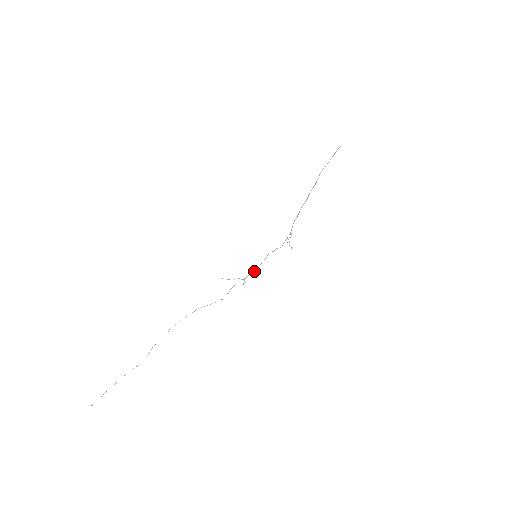
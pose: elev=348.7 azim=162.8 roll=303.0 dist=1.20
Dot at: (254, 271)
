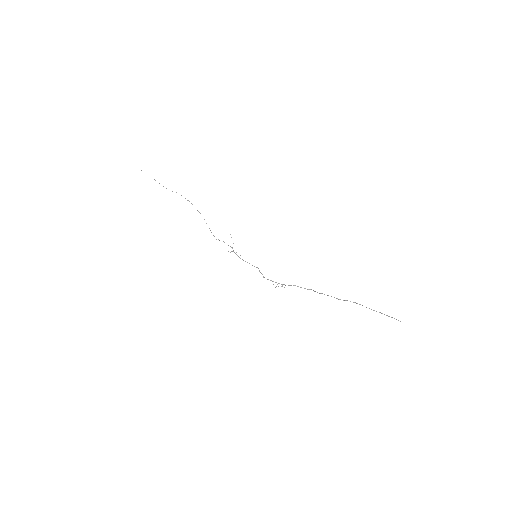
Dot at: occluded
